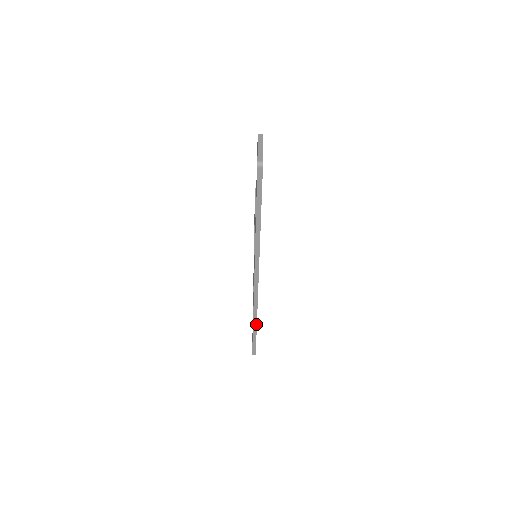
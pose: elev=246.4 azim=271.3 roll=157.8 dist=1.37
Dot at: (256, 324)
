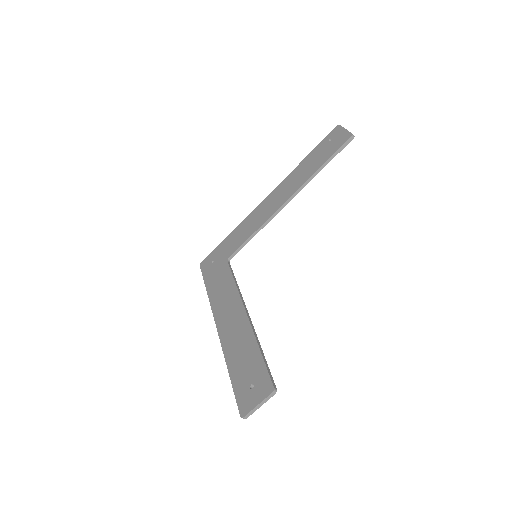
Dot at: occluded
